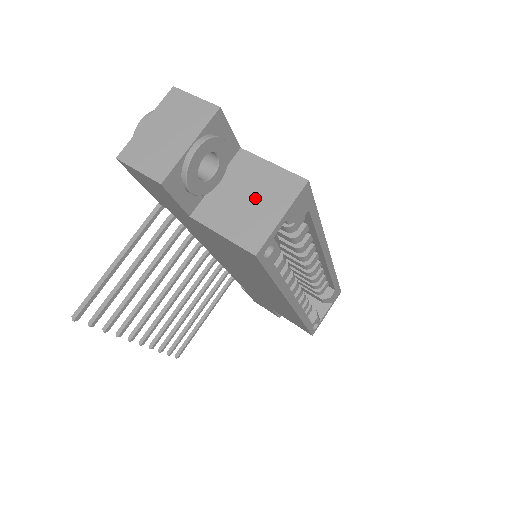
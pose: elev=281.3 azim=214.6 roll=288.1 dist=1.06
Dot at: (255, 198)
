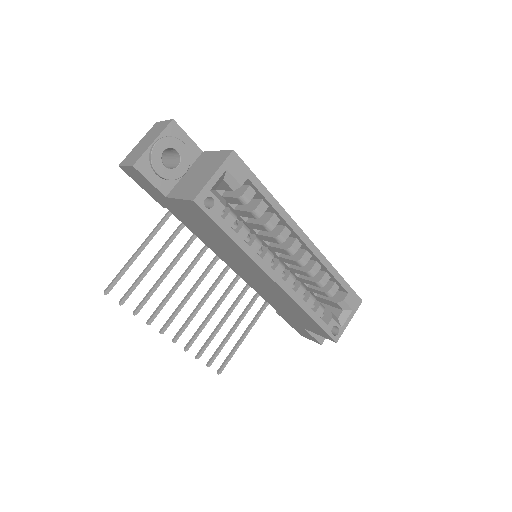
Dot at: (202, 172)
